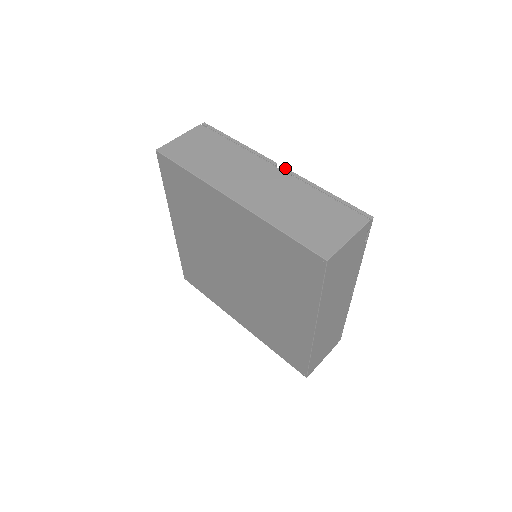
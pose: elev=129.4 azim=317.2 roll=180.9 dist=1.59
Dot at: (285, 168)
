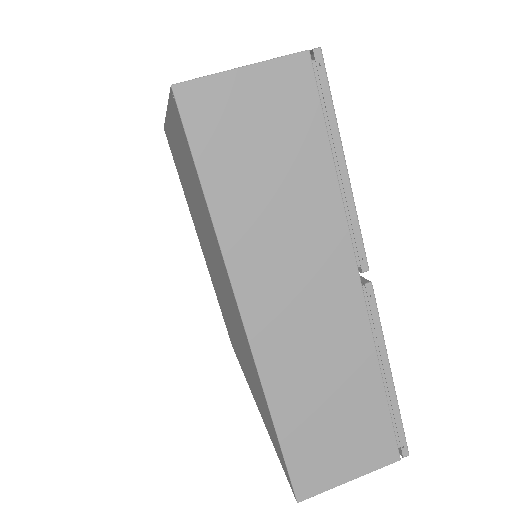
Dot at: (372, 292)
